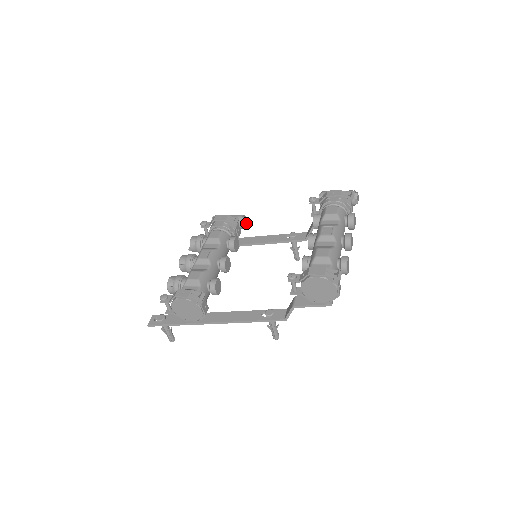
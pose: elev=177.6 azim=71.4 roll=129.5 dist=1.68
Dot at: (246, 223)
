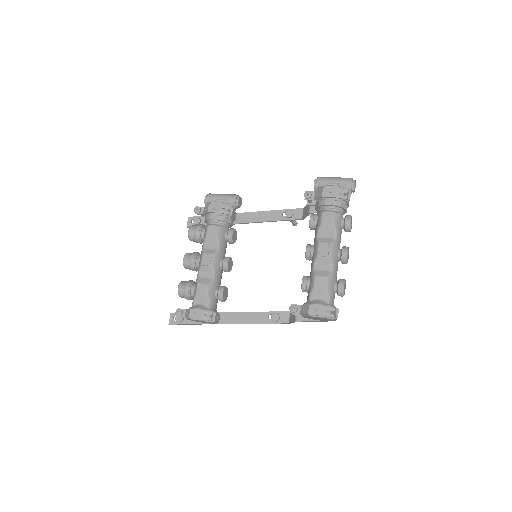
Dot at: (240, 203)
